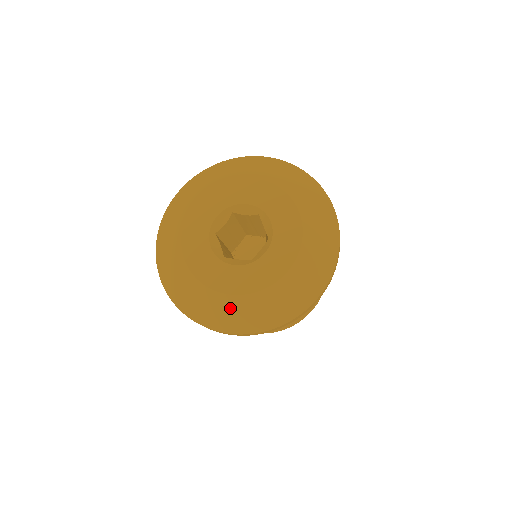
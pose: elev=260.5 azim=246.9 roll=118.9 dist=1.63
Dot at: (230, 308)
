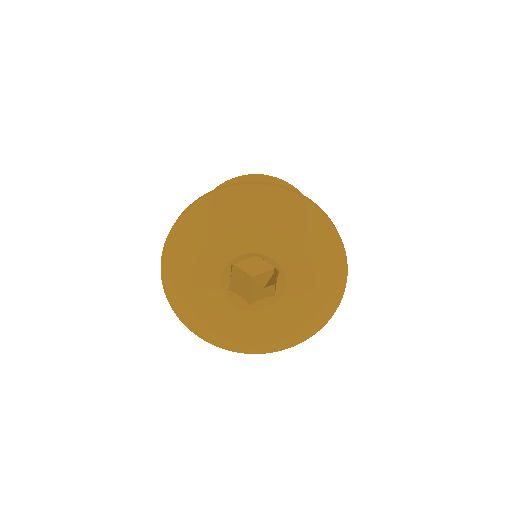
Dot at: (213, 331)
